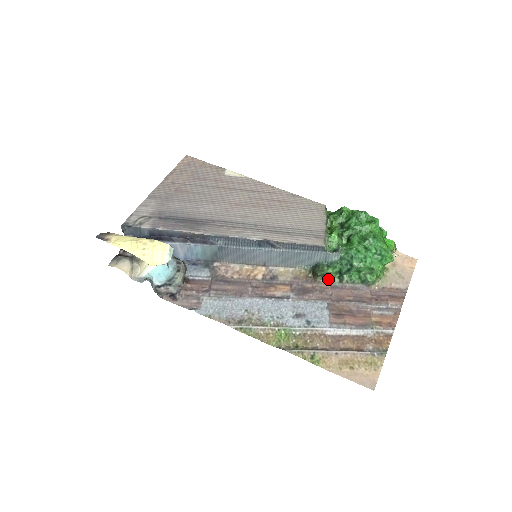
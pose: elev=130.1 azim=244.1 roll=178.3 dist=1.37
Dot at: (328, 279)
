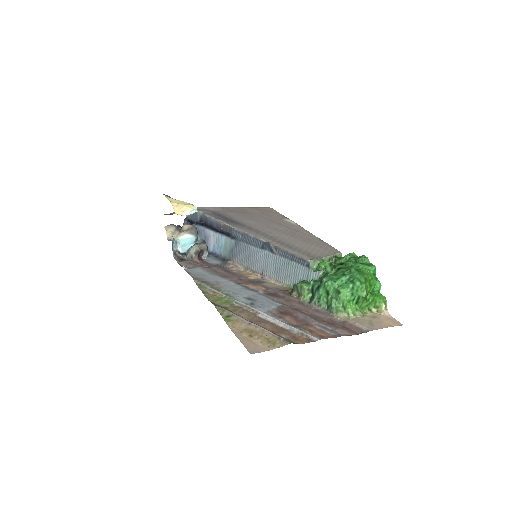
Dot at: (301, 296)
